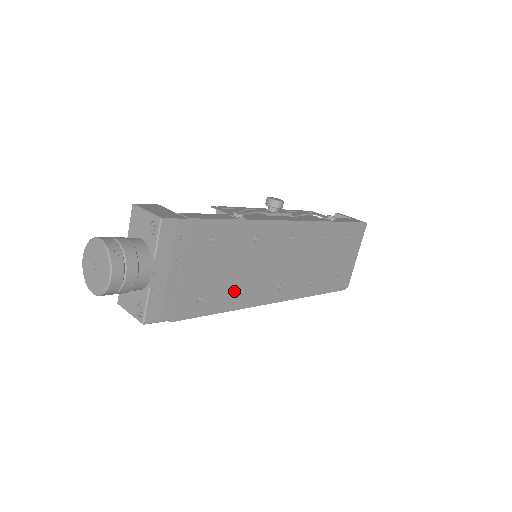
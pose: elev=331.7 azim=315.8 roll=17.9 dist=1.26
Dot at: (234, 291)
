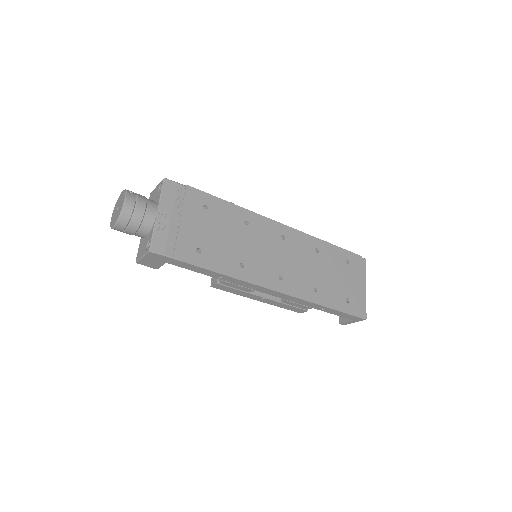
Dot at: (232, 260)
